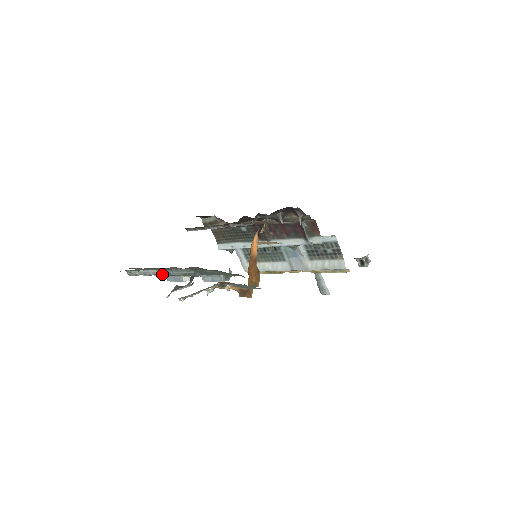
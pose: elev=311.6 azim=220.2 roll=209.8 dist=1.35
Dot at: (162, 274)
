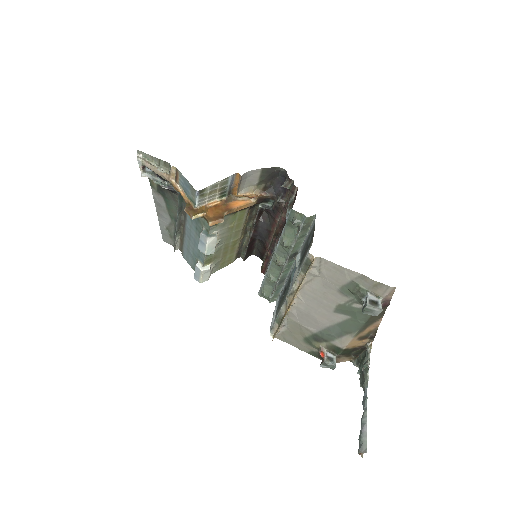
Dot at: (177, 223)
